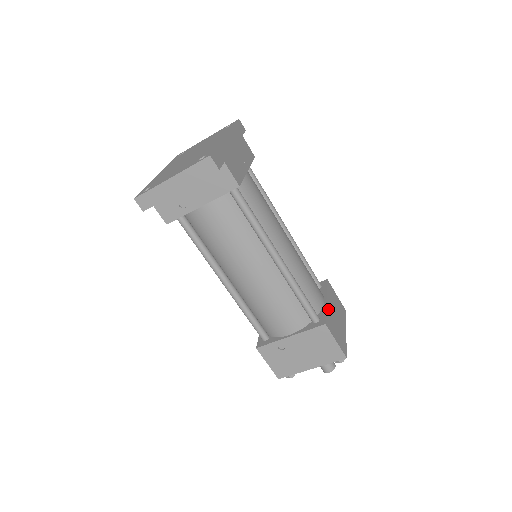
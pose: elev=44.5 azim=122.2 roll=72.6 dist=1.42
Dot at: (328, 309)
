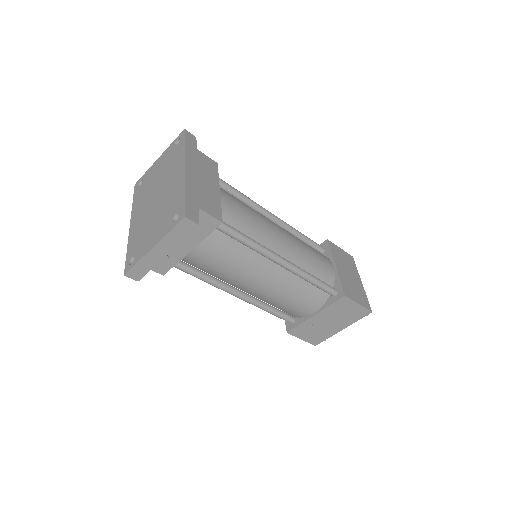
Dot at: (340, 275)
